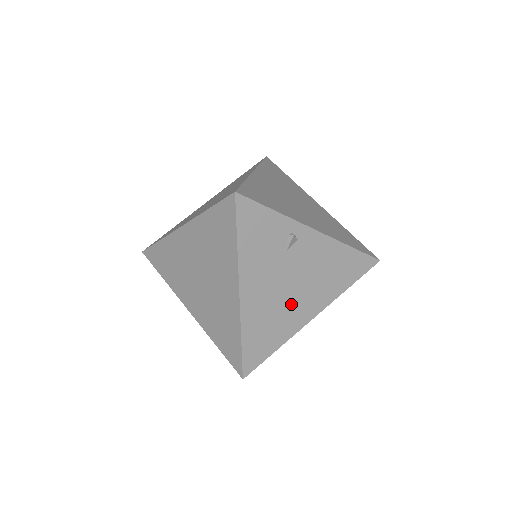
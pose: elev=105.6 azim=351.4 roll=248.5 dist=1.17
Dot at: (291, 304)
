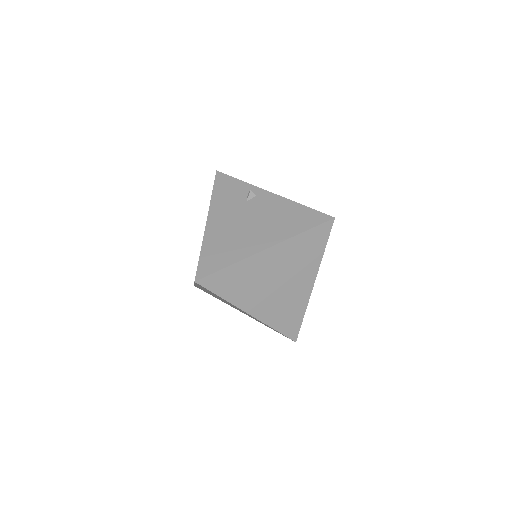
Dot at: (246, 235)
